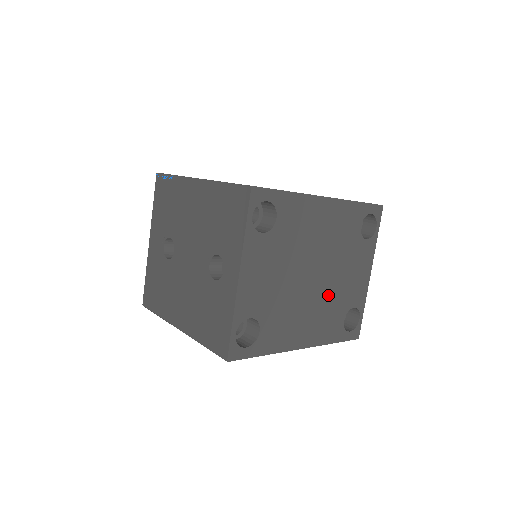
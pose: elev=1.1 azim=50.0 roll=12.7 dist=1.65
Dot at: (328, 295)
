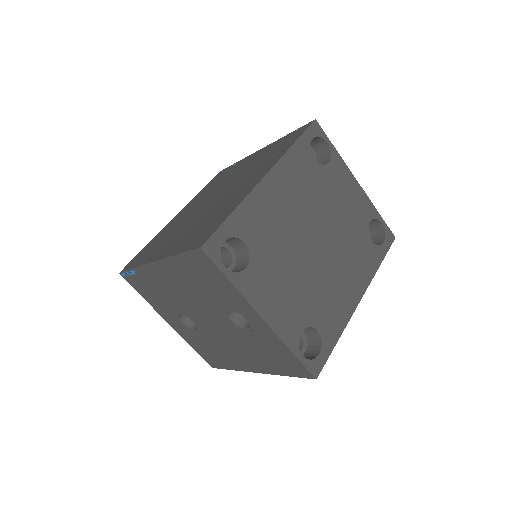
Dot at: (341, 240)
